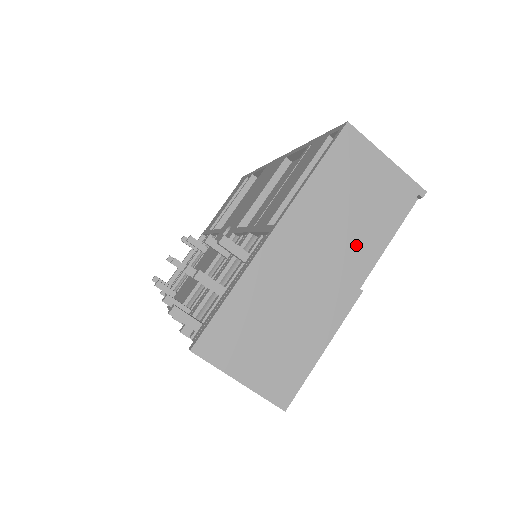
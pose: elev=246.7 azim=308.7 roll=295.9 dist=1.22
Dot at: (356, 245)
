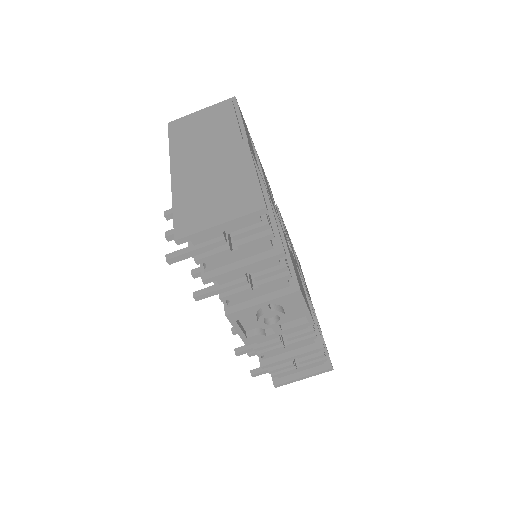
Dot at: (221, 136)
